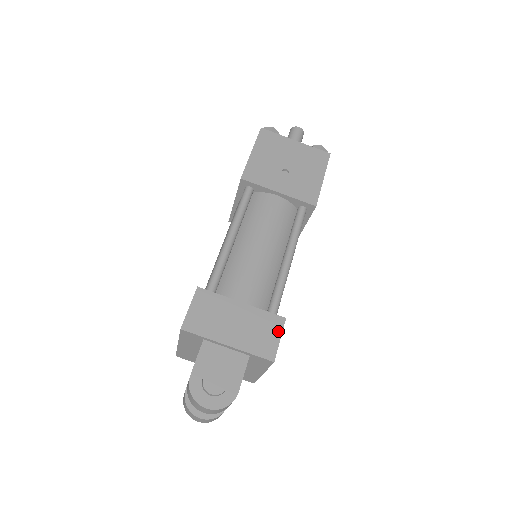
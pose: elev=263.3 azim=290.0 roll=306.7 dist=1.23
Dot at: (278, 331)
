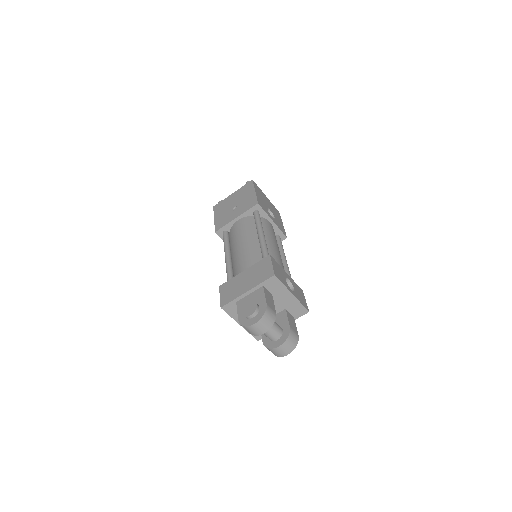
Dot at: (269, 263)
